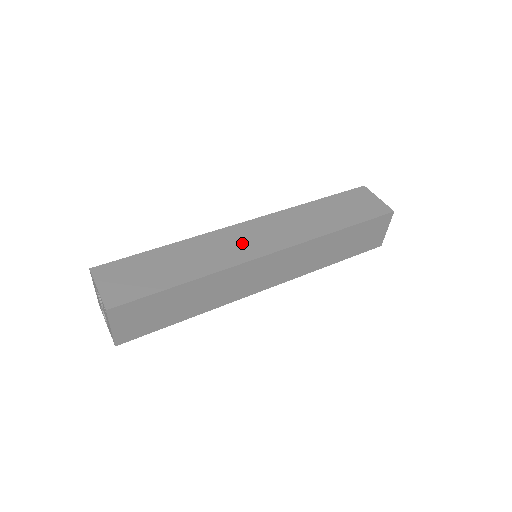
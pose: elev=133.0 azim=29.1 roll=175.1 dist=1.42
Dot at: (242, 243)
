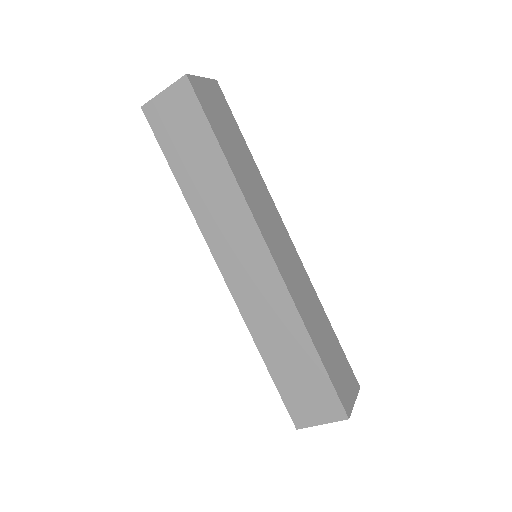
Dot at: (272, 225)
